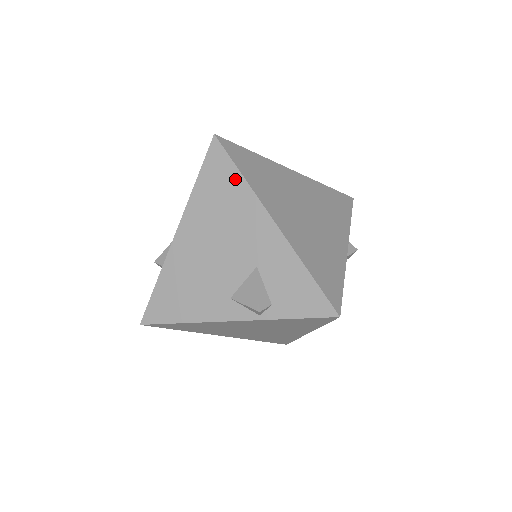
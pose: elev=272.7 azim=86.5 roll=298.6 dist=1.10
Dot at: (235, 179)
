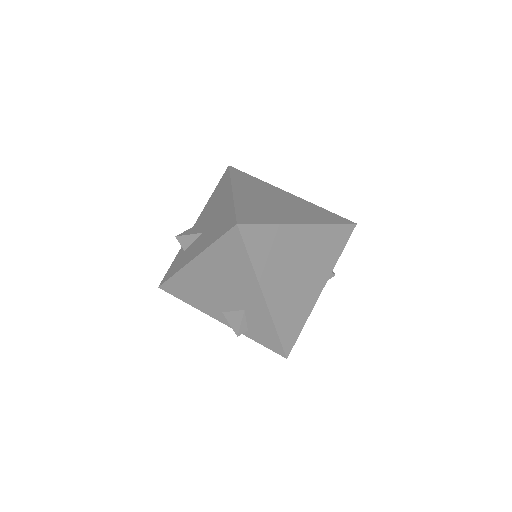
Dot at: (244, 260)
